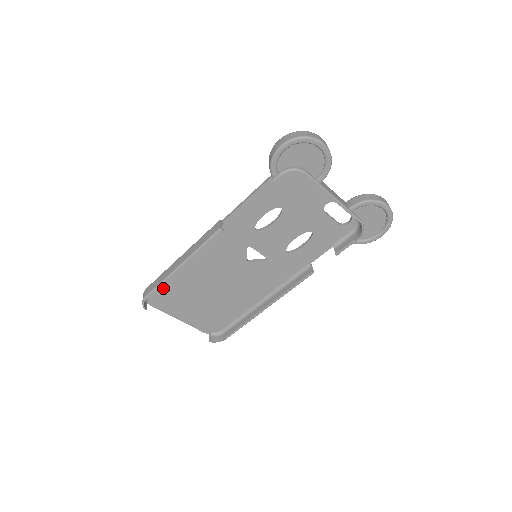
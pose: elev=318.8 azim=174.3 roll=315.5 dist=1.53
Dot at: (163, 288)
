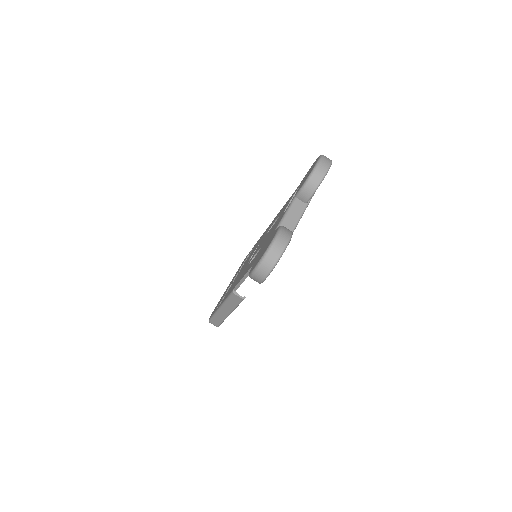
Dot at: occluded
